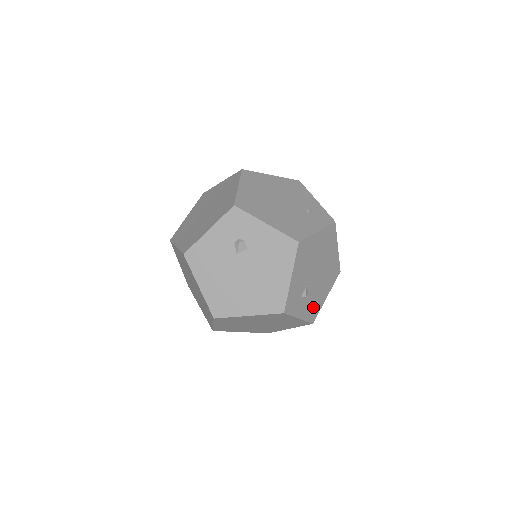
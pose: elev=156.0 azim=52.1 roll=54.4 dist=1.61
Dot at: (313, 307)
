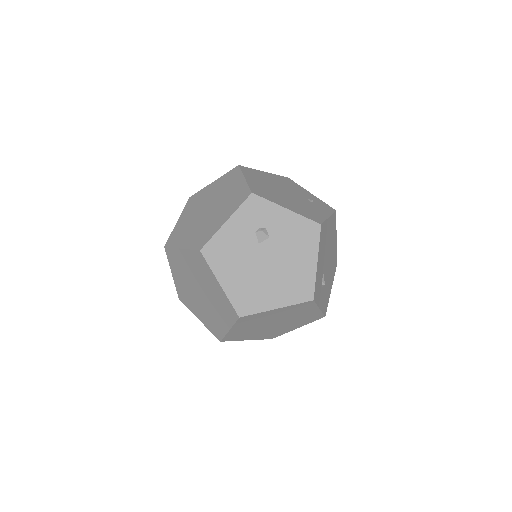
Dot at: (325, 298)
